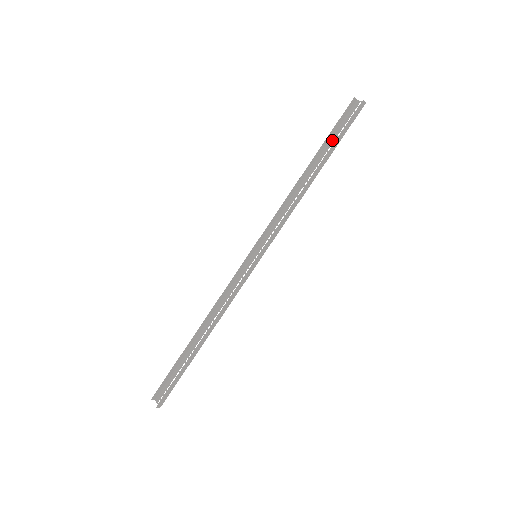
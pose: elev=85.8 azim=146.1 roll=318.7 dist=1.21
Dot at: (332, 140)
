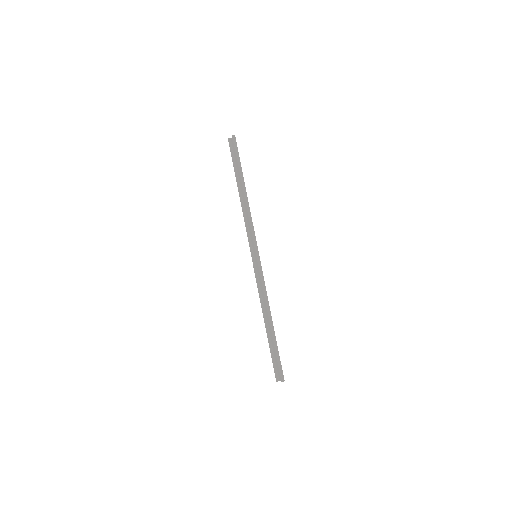
Dot at: (237, 167)
